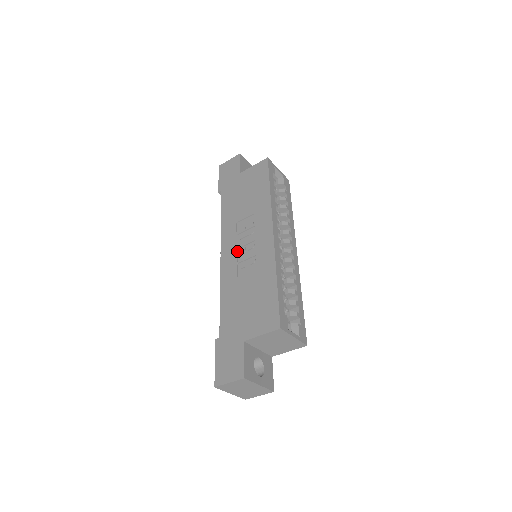
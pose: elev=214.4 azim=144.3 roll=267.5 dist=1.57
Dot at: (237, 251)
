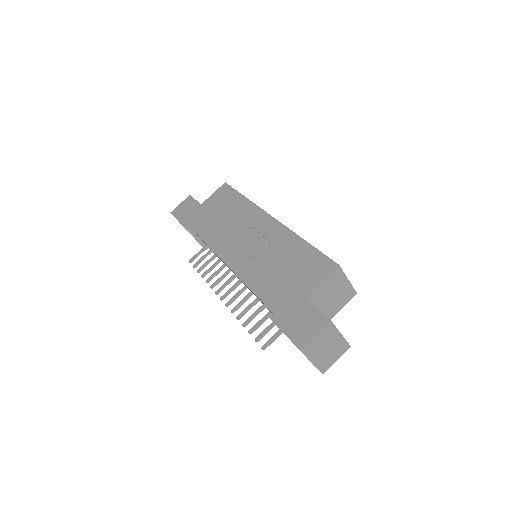
Dot at: (242, 248)
